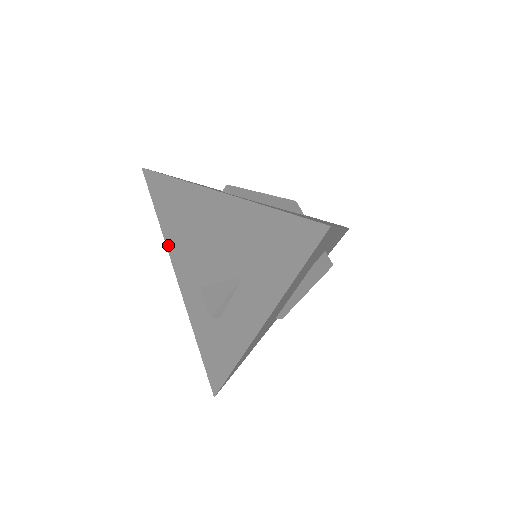
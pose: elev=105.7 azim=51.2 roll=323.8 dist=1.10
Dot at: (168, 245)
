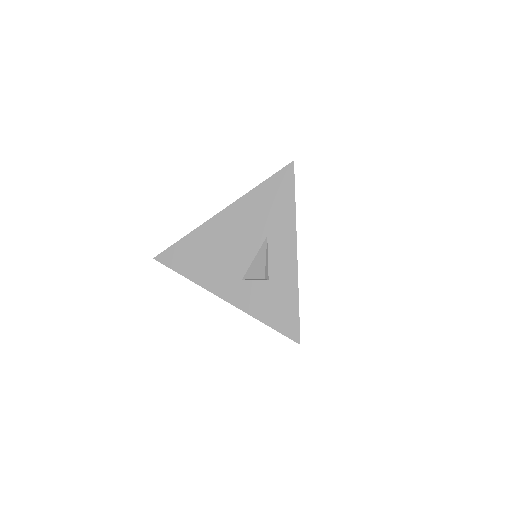
Dot at: (201, 283)
